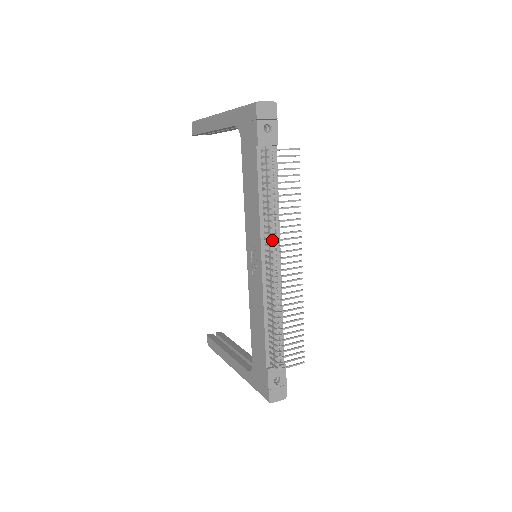
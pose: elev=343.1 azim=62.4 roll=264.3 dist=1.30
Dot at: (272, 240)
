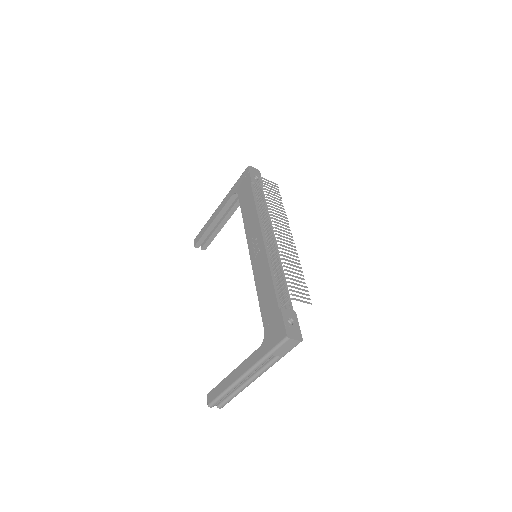
Dot at: (269, 218)
